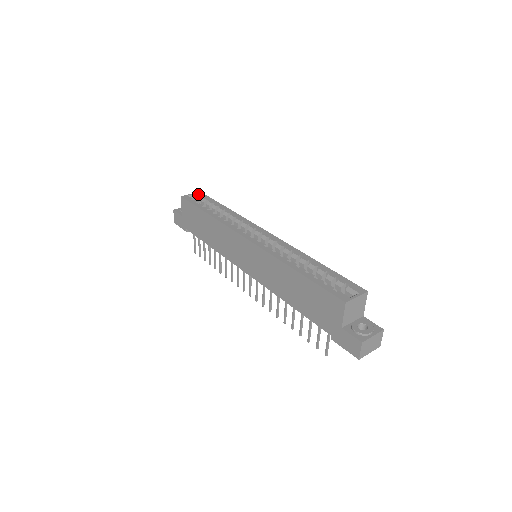
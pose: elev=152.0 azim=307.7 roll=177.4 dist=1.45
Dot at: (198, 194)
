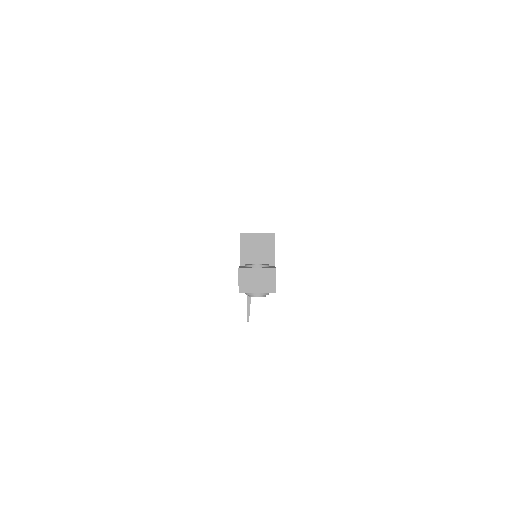
Dot at: occluded
